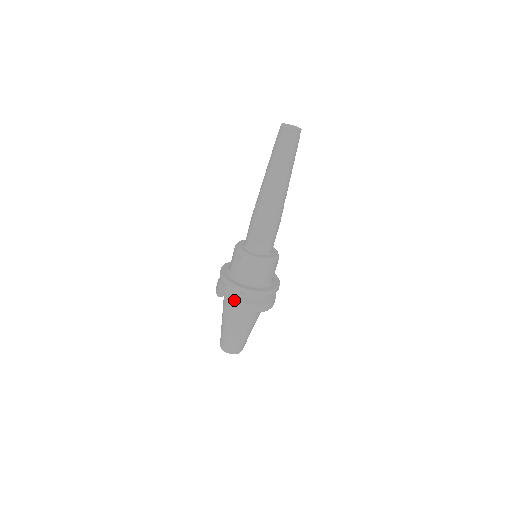
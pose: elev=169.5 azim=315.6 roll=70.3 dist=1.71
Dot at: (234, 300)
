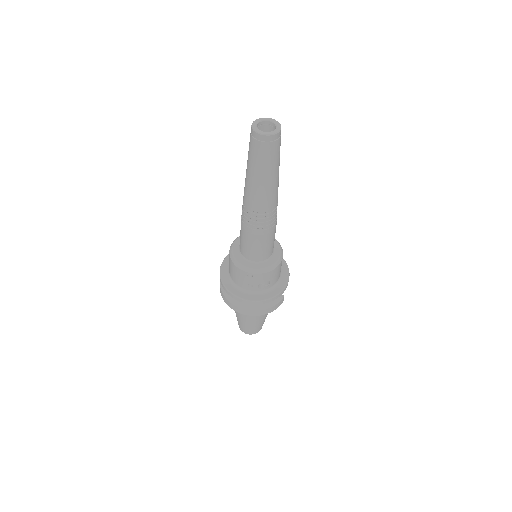
Dot at: (220, 286)
